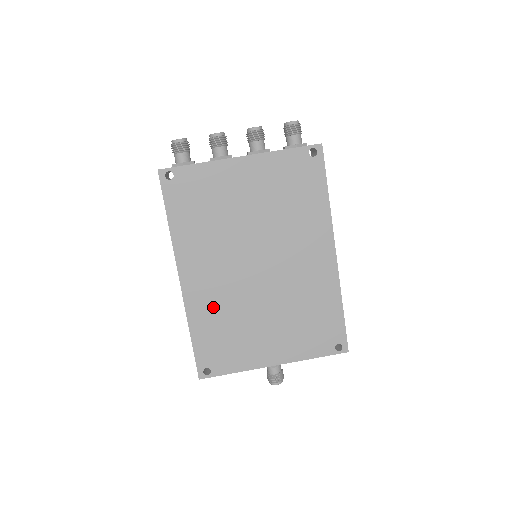
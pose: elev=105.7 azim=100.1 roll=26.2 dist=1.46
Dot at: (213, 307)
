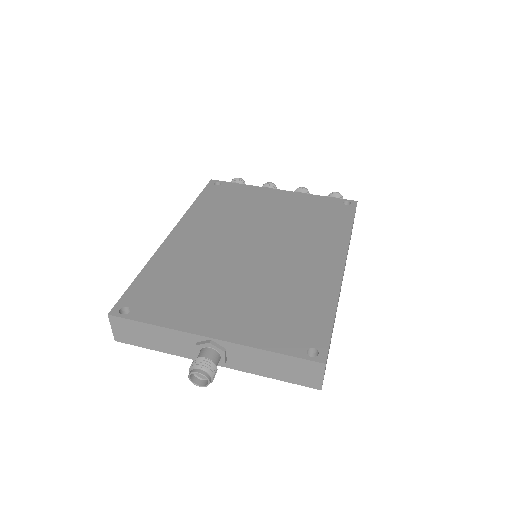
Dot at: (184, 261)
